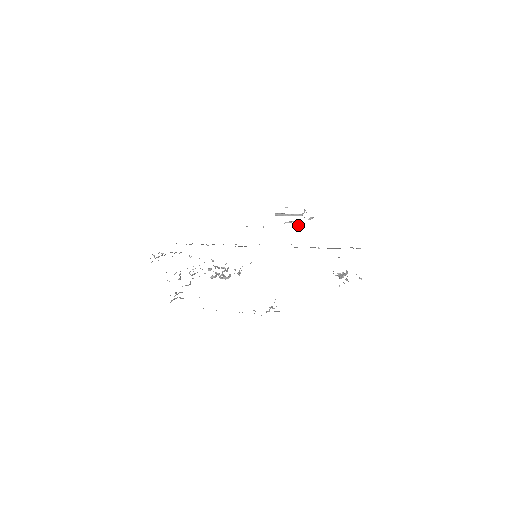
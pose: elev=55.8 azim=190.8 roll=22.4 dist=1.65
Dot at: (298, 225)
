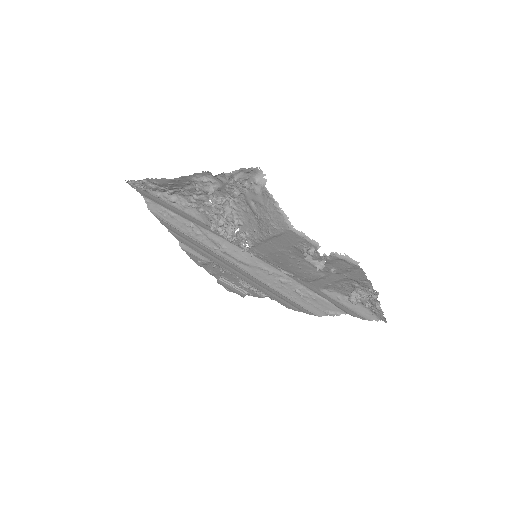
Dot at: (256, 289)
